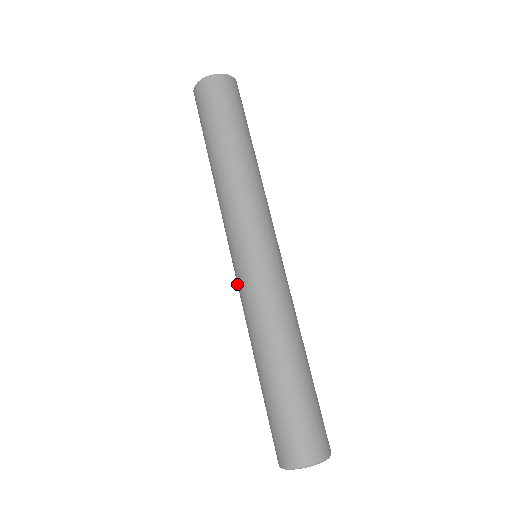
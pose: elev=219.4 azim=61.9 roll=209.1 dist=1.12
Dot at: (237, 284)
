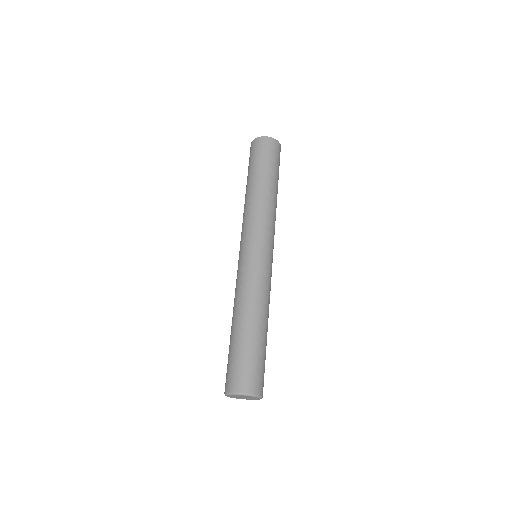
Dot at: (245, 265)
